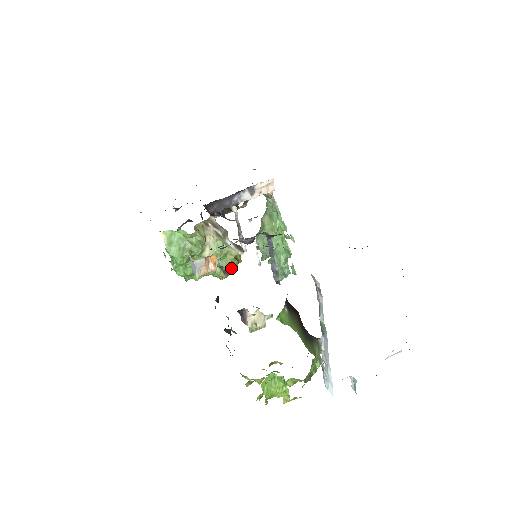
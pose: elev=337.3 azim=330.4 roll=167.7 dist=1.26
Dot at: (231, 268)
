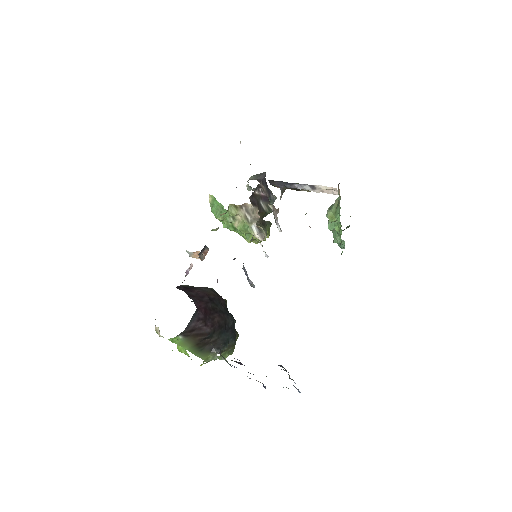
Dot at: (254, 241)
